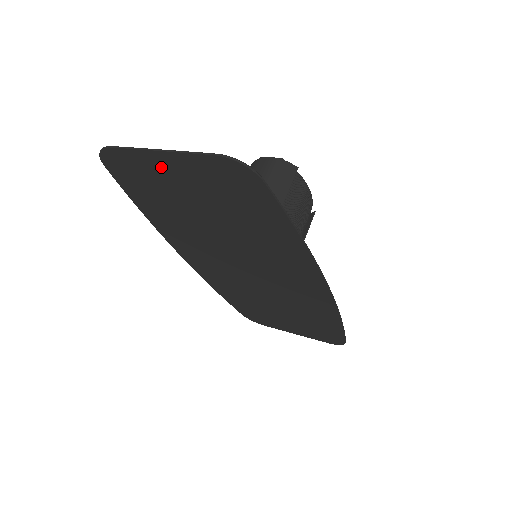
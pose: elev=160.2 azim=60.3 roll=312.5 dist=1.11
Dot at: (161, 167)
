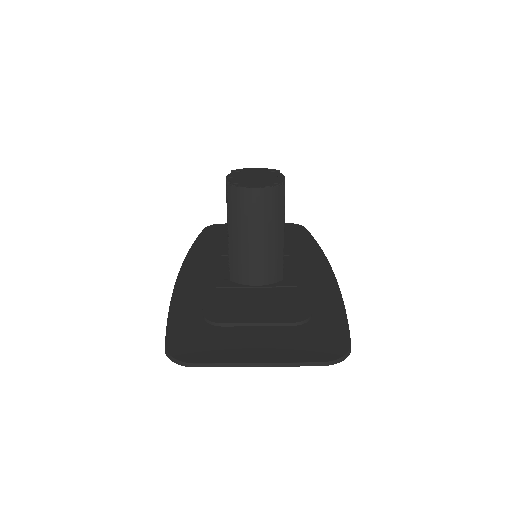
Dot at: (245, 353)
